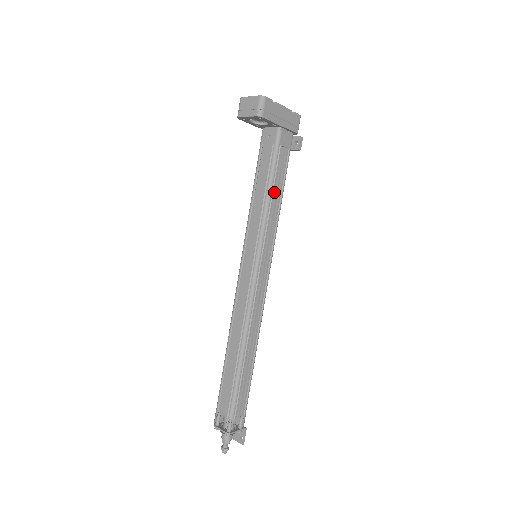
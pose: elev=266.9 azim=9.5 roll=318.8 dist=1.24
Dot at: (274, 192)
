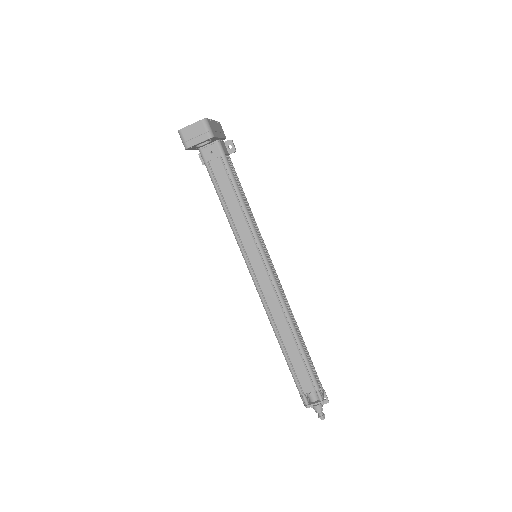
Dot at: (242, 196)
